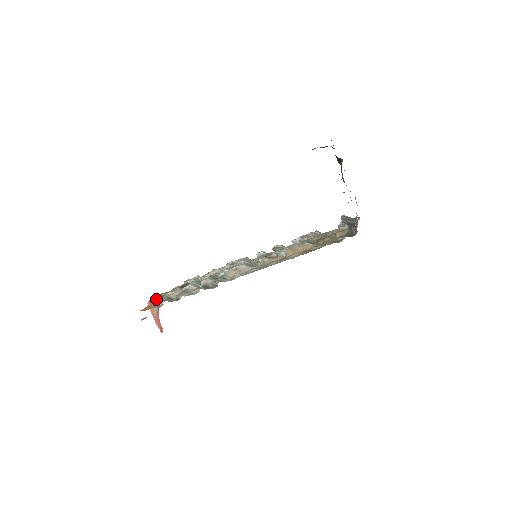
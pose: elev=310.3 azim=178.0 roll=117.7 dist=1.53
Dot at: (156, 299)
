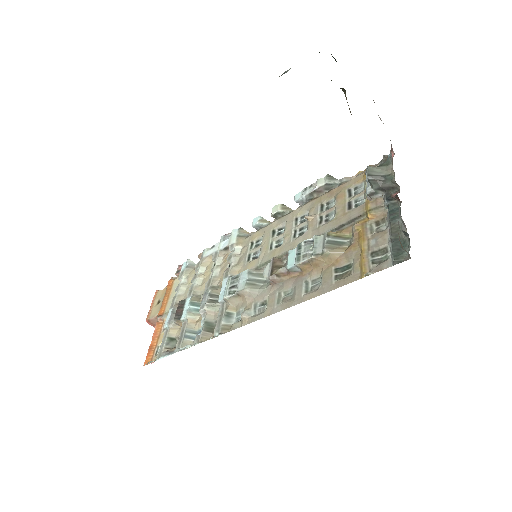
Dot at: (154, 317)
